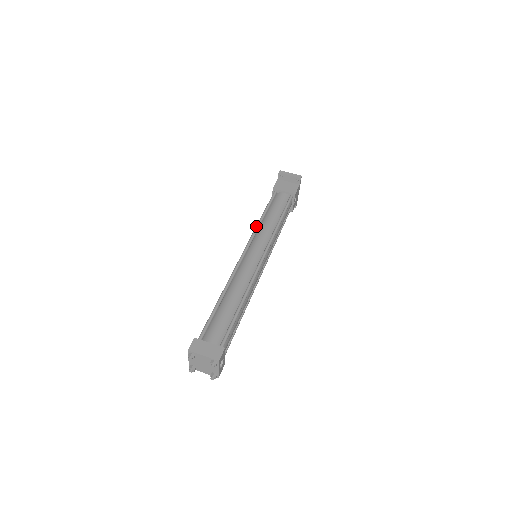
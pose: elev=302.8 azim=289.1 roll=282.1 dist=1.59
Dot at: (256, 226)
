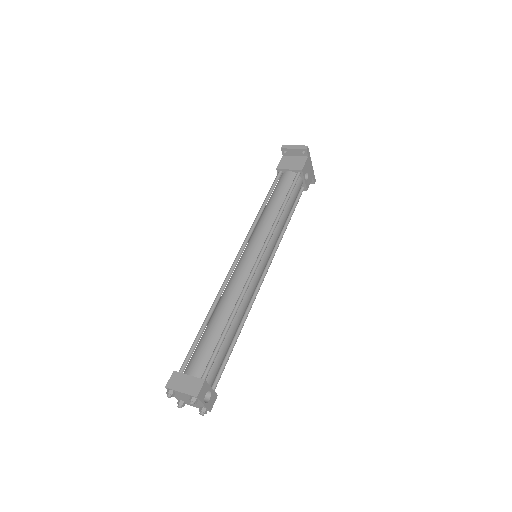
Dot at: (254, 220)
